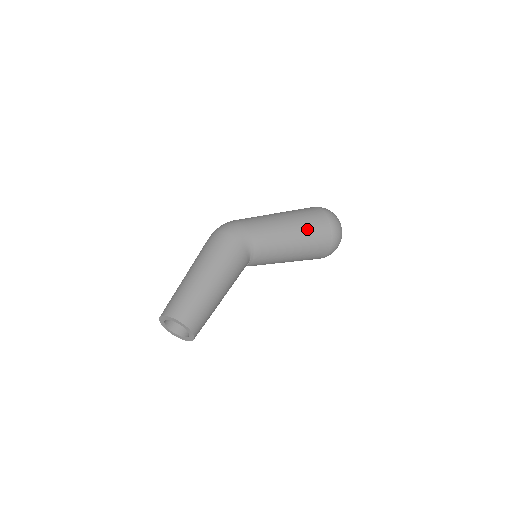
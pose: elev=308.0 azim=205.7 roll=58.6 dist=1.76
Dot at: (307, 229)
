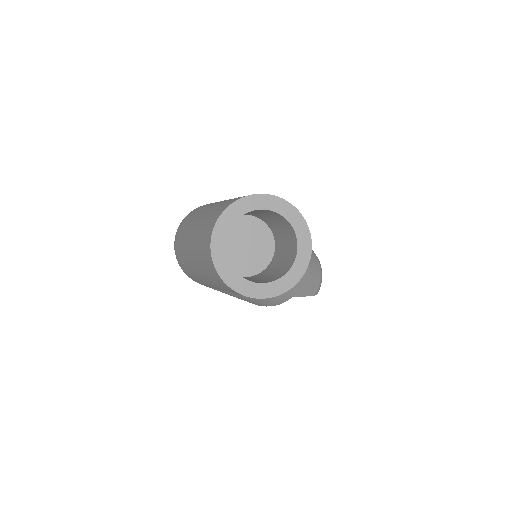
Dot at: occluded
